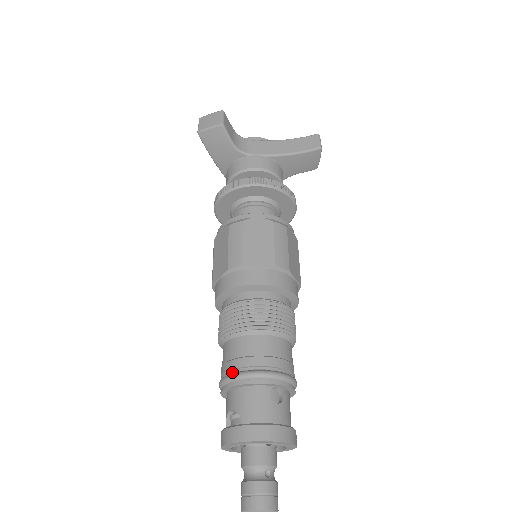
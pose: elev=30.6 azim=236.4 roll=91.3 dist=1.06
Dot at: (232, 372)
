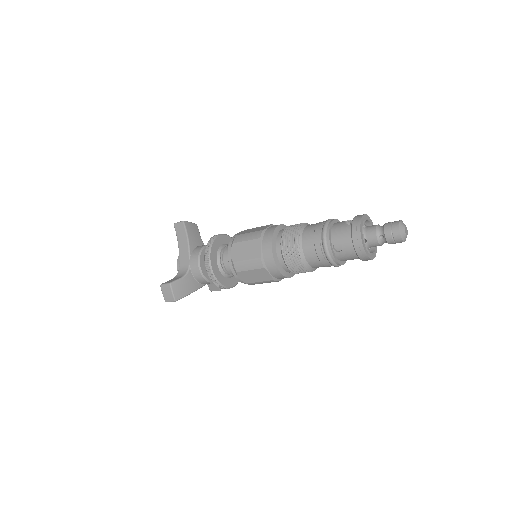
Dot at: occluded
